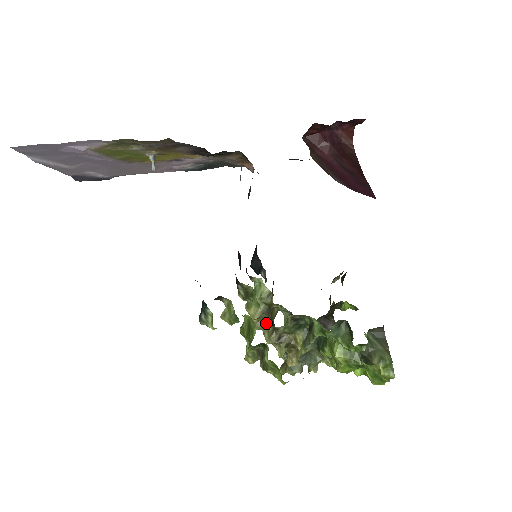
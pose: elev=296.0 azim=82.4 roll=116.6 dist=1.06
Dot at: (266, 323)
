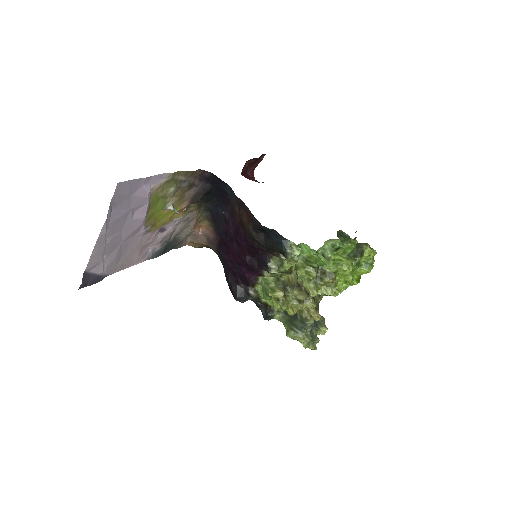
Dot at: (290, 296)
